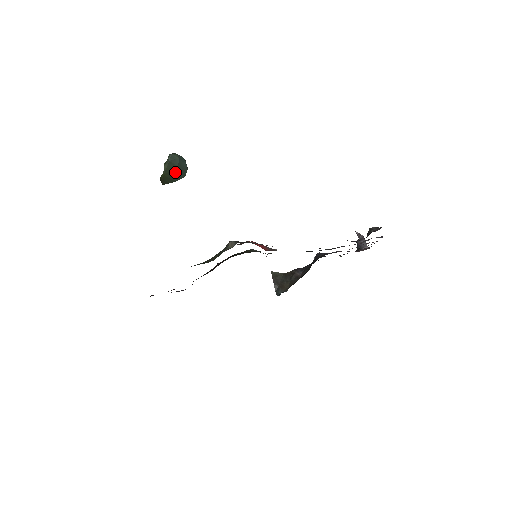
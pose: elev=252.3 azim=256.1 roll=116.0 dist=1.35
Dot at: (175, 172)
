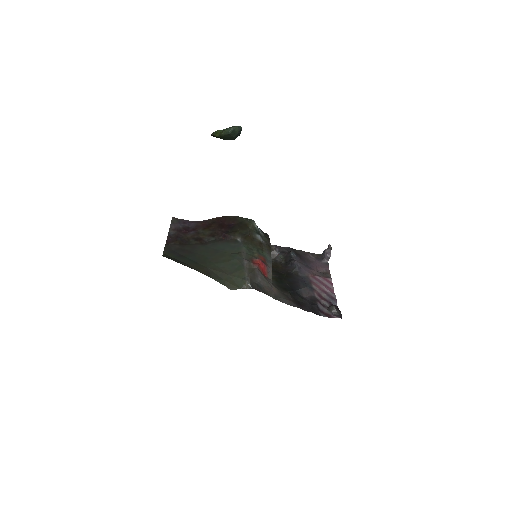
Dot at: (228, 138)
